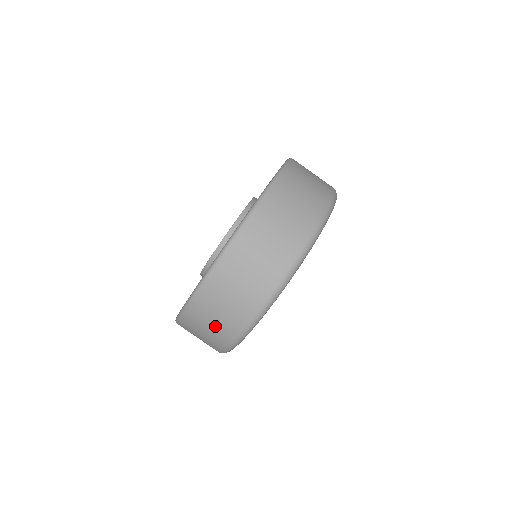
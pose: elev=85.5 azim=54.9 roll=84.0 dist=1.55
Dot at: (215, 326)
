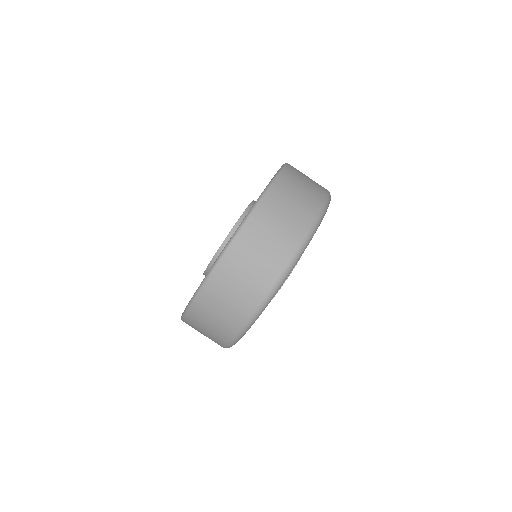
Dot at: (270, 247)
